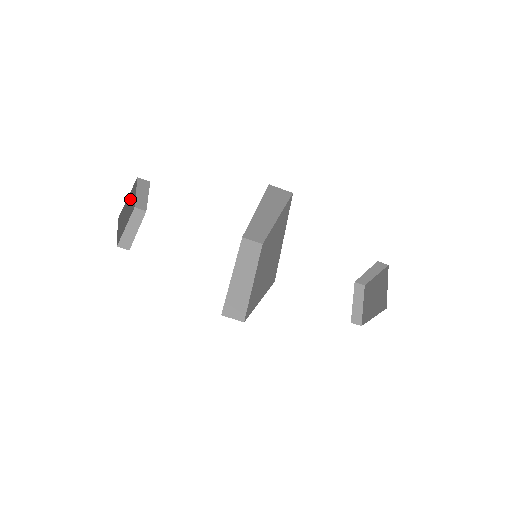
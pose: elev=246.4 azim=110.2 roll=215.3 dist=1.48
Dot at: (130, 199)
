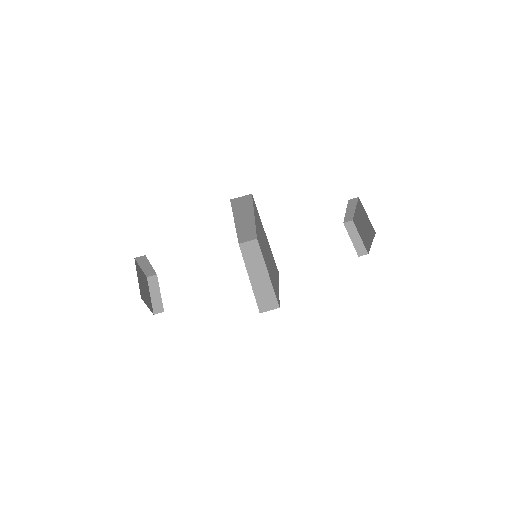
Dot at: (144, 282)
